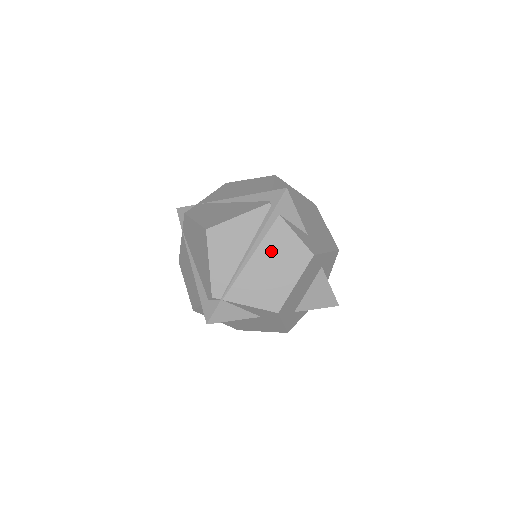
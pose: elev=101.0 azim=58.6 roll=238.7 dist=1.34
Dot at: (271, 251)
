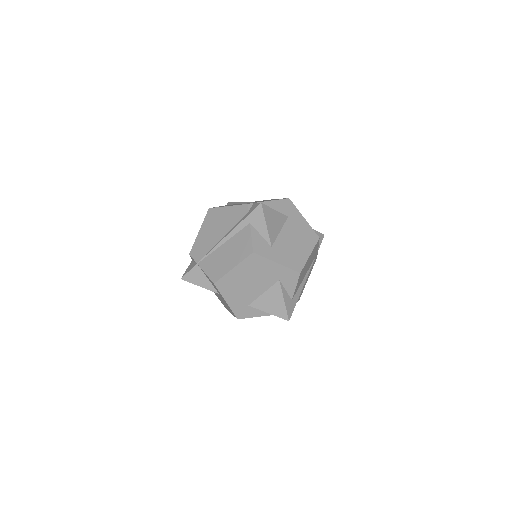
Dot at: occluded
